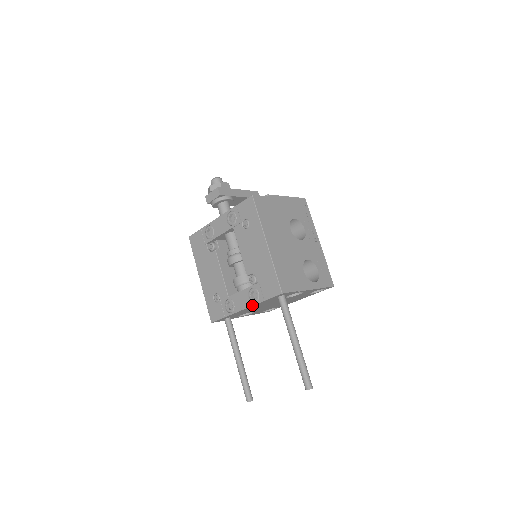
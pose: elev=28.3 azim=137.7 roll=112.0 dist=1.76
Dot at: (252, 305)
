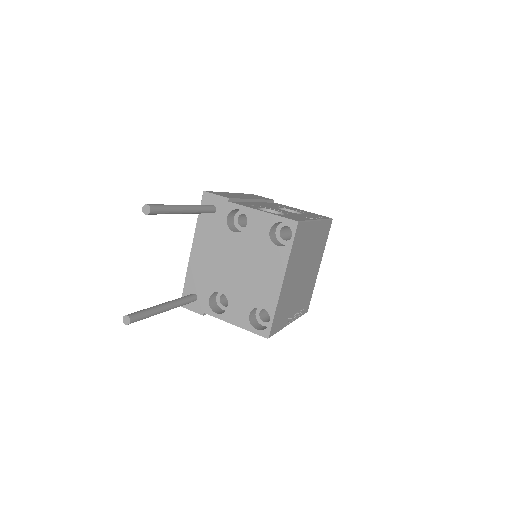
Dot at: (194, 236)
